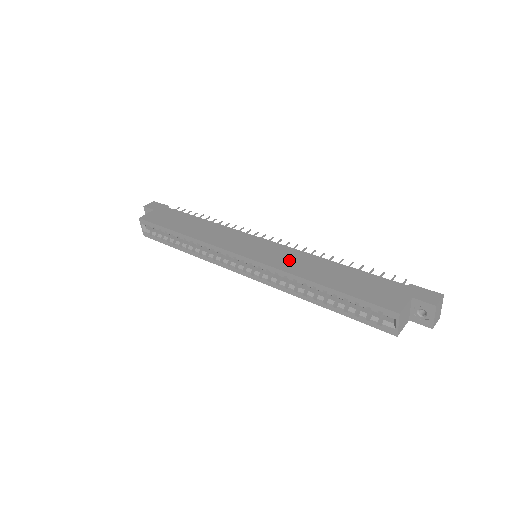
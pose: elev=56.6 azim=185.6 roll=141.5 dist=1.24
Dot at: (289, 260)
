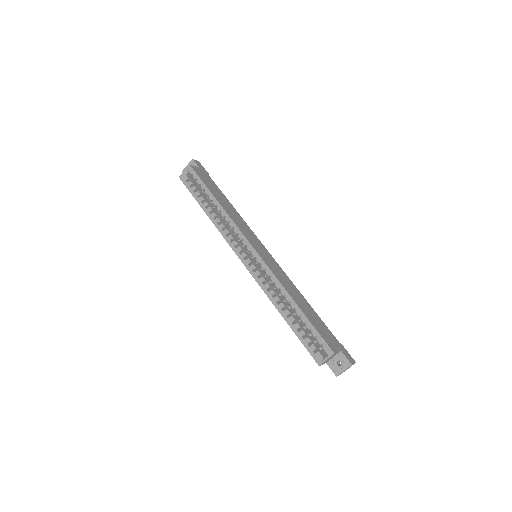
Dot at: (281, 275)
